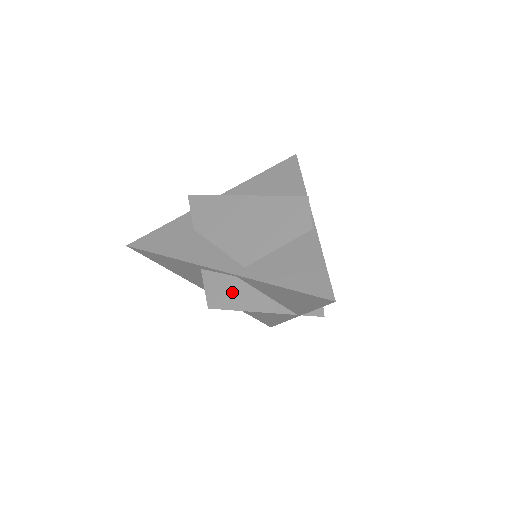
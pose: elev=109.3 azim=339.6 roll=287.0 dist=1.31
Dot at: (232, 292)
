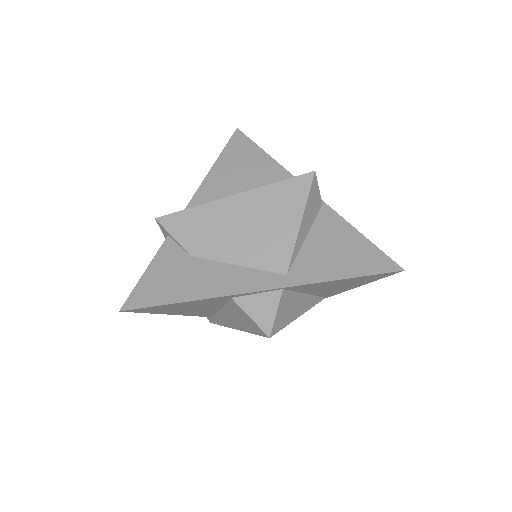
Dot at: (282, 308)
